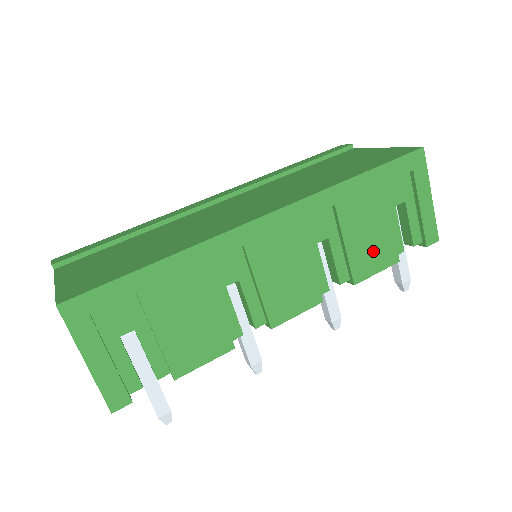
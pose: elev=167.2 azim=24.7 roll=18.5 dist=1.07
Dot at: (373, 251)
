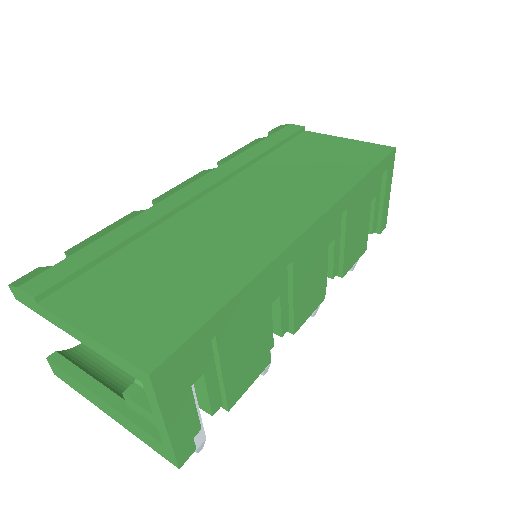
Dot at: (357, 245)
